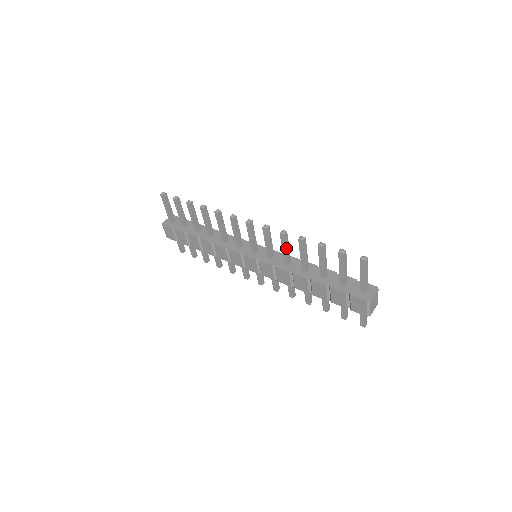
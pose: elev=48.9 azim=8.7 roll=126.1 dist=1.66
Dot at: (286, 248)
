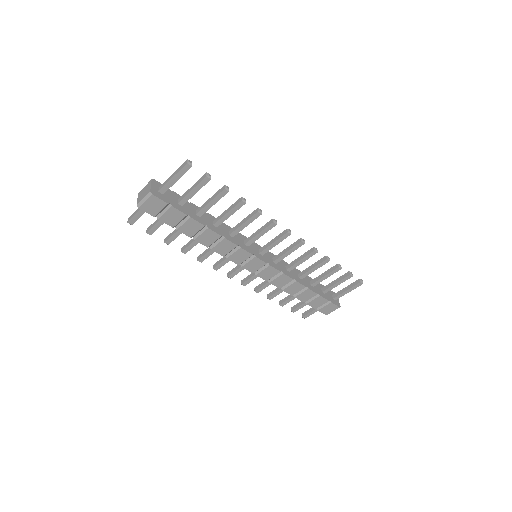
Dot at: occluded
